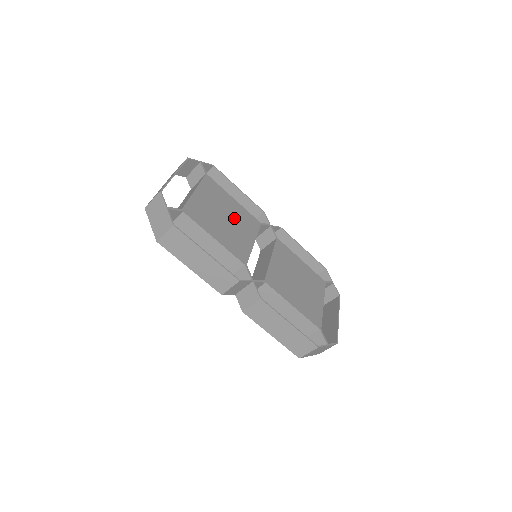
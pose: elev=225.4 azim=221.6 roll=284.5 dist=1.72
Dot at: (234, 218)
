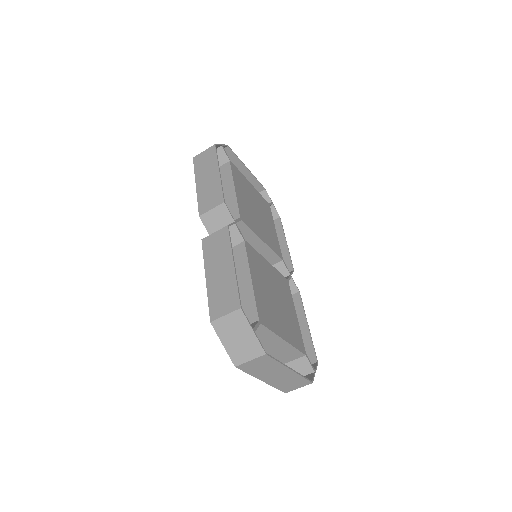
Dot at: (263, 223)
